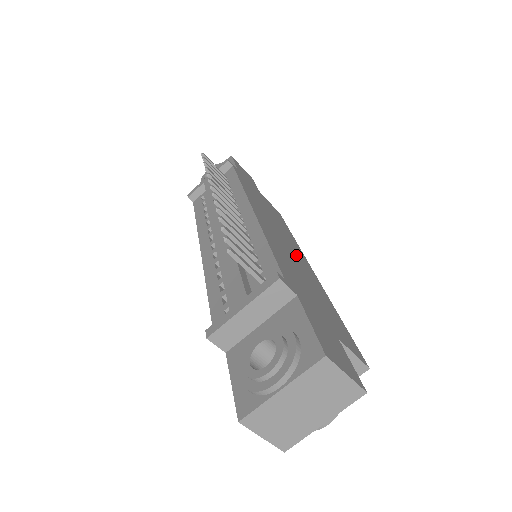
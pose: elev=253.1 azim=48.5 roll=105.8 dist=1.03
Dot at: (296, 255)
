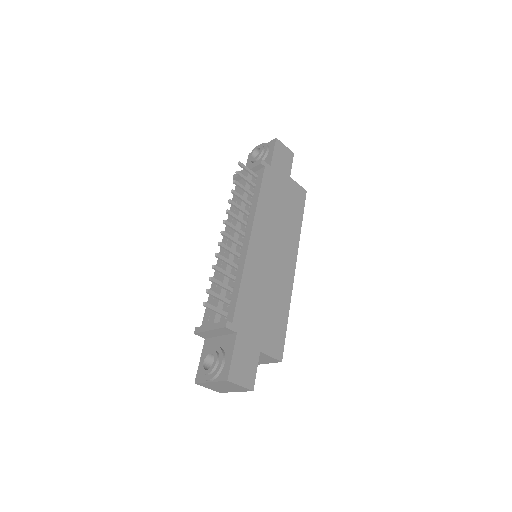
Dot at: (280, 264)
